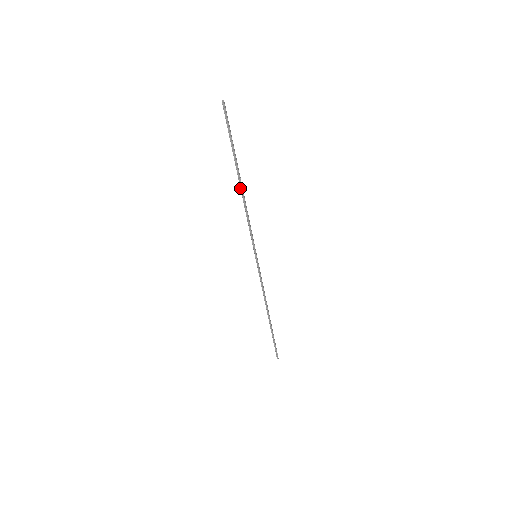
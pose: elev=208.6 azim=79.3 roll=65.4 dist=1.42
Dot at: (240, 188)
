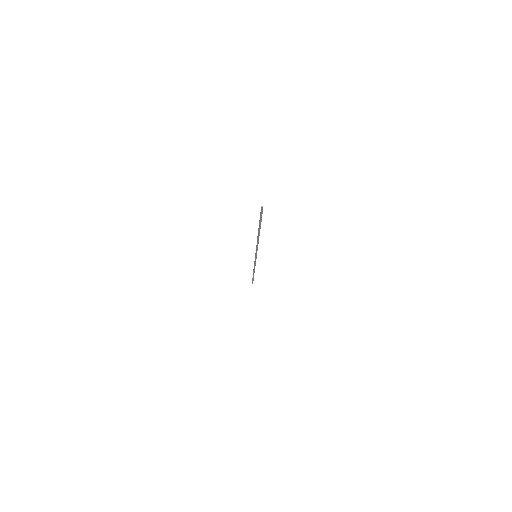
Dot at: (257, 236)
